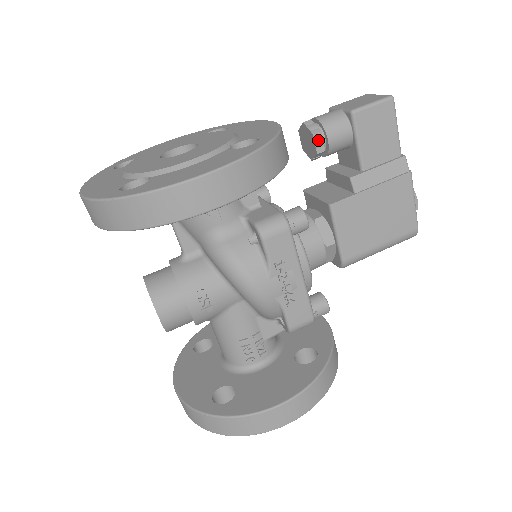
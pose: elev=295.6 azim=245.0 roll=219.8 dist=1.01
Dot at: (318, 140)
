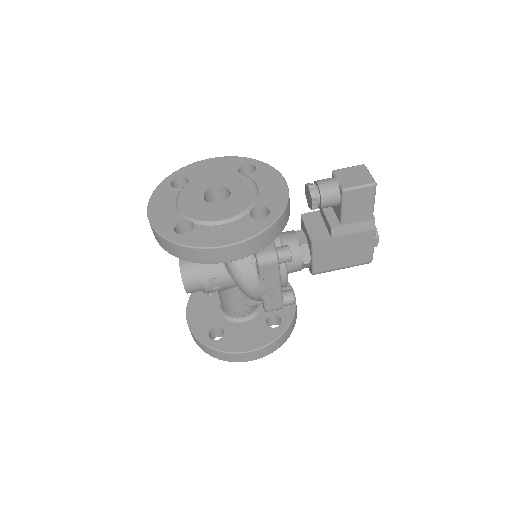
Dot at: (315, 202)
